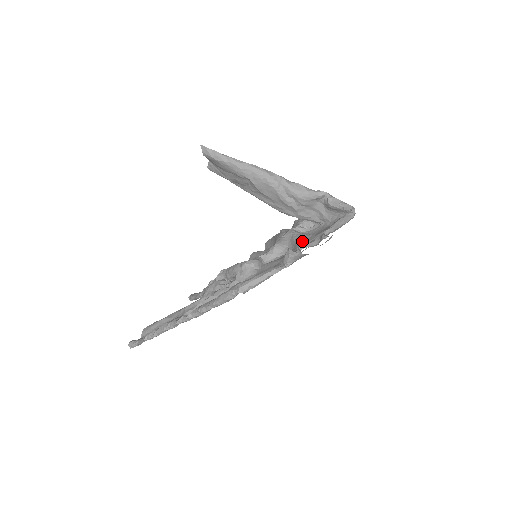
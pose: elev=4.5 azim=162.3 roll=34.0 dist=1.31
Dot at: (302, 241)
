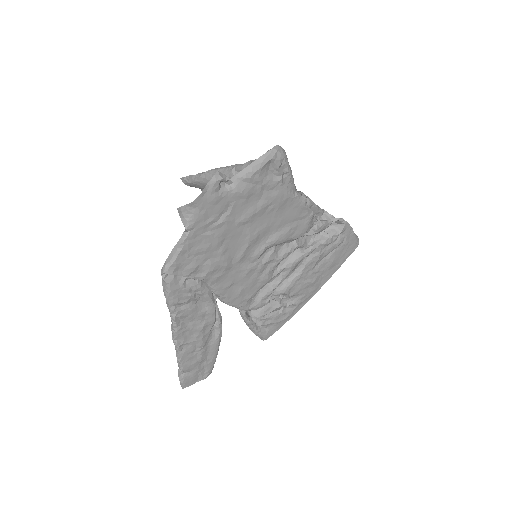
Dot at: (259, 212)
